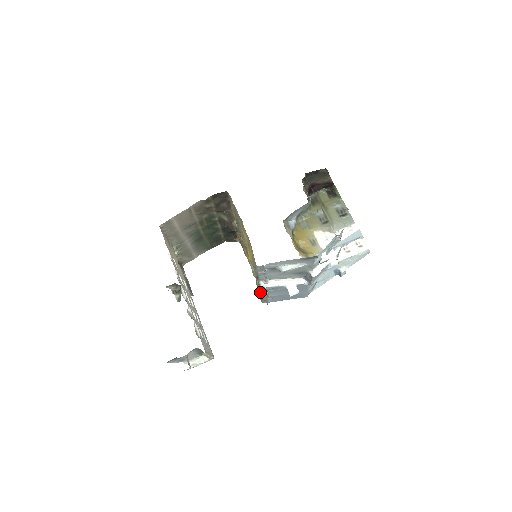
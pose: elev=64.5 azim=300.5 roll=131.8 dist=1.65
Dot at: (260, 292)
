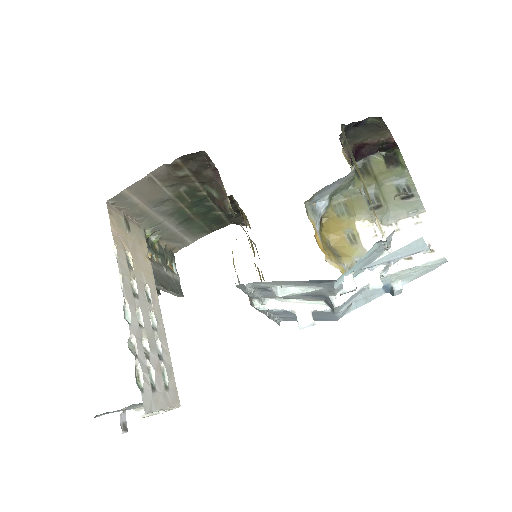
Dot at: occluded
